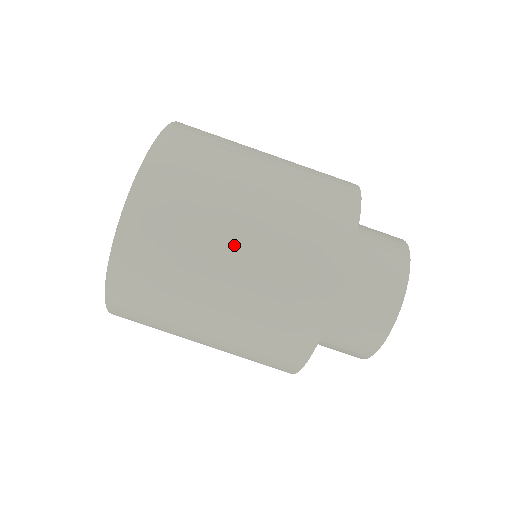
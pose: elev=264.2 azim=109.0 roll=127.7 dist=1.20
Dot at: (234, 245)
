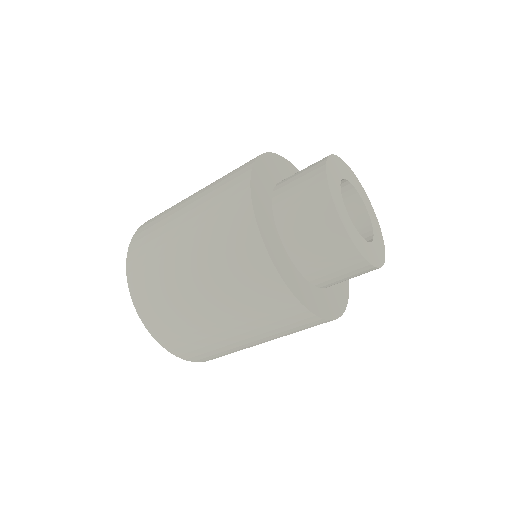
Dot at: (241, 339)
